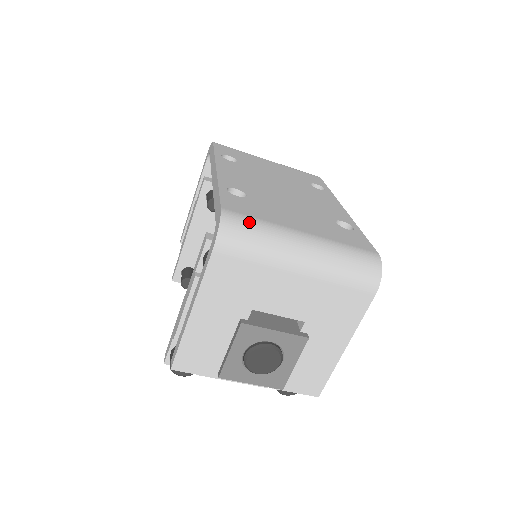
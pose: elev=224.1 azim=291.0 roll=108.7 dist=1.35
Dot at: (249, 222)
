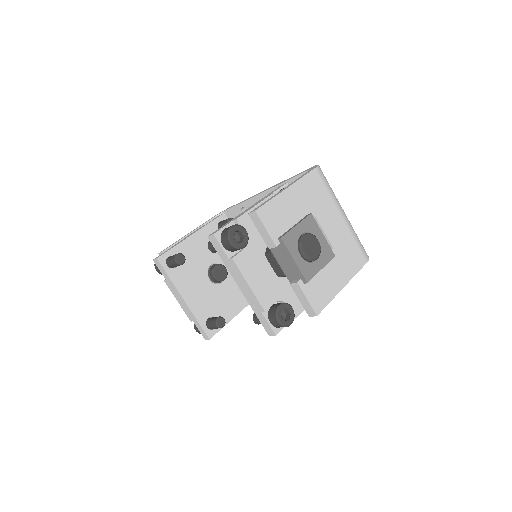
Dot at: occluded
